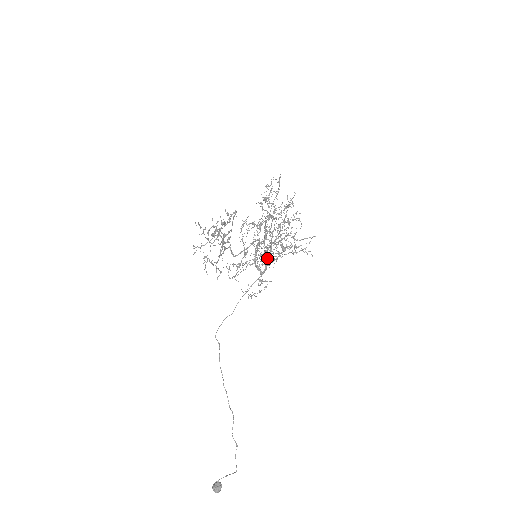
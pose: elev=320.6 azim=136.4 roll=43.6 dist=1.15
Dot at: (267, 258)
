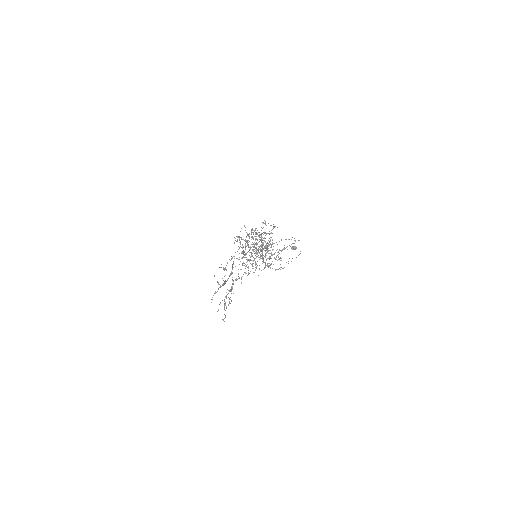
Dot at: occluded
